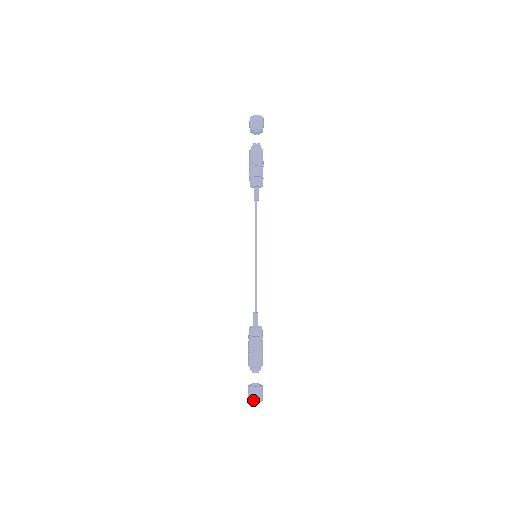
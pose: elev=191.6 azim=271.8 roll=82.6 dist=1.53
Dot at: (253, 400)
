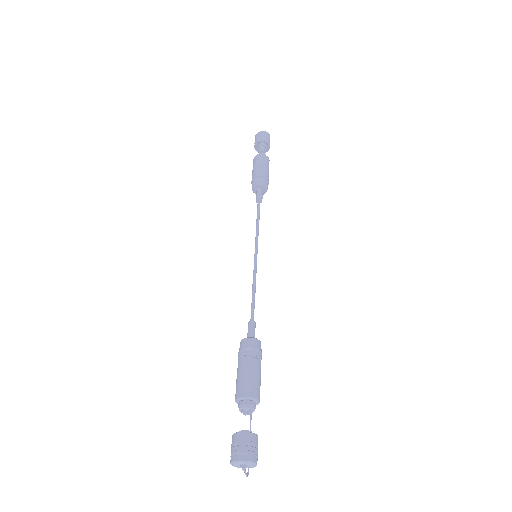
Dot at: (238, 456)
